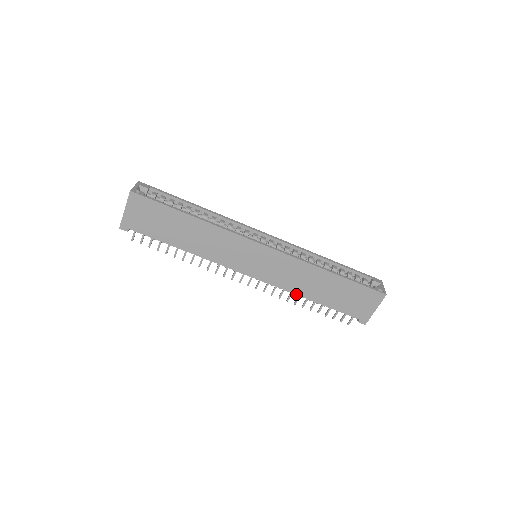
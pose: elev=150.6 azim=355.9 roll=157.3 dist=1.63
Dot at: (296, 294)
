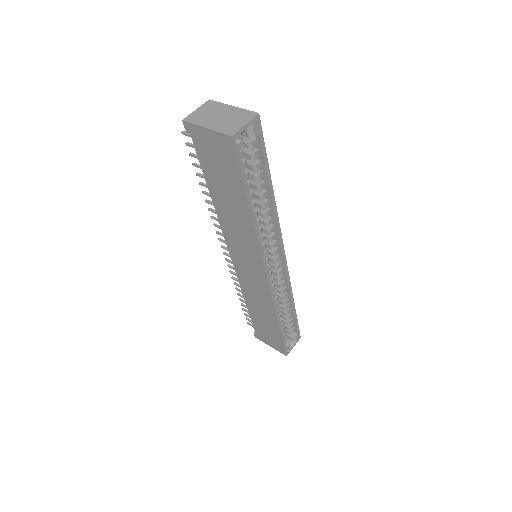
Dot at: (243, 294)
